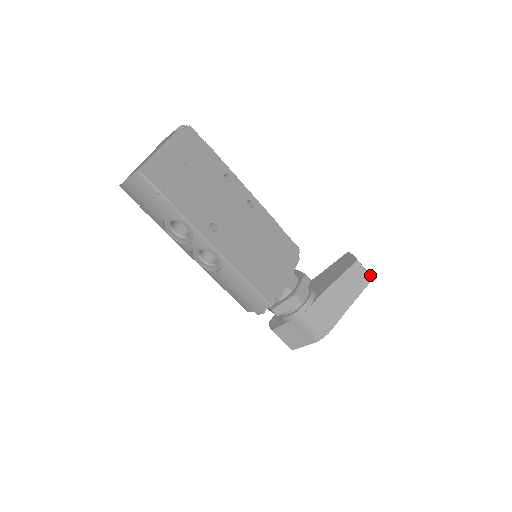
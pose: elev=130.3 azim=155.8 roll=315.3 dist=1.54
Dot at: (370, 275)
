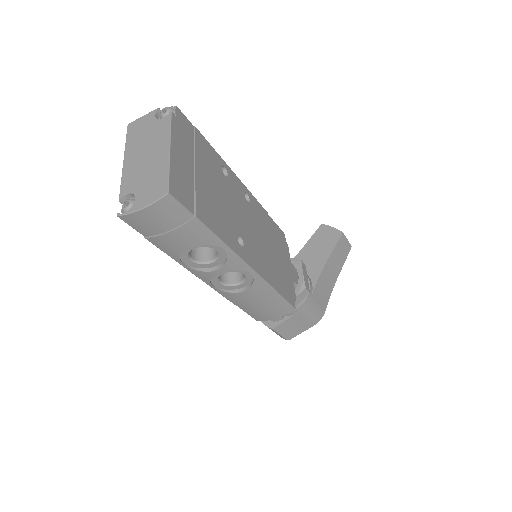
Dot at: (349, 243)
